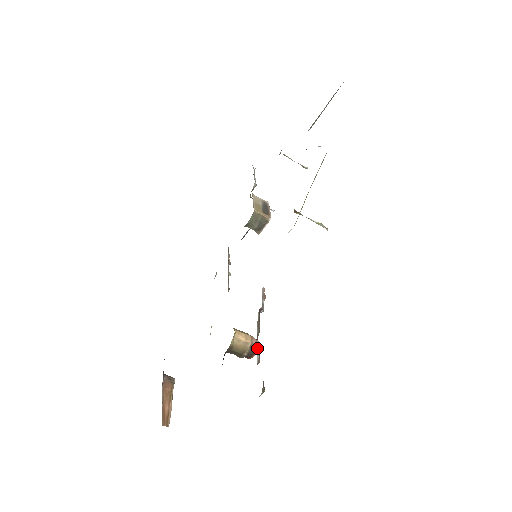
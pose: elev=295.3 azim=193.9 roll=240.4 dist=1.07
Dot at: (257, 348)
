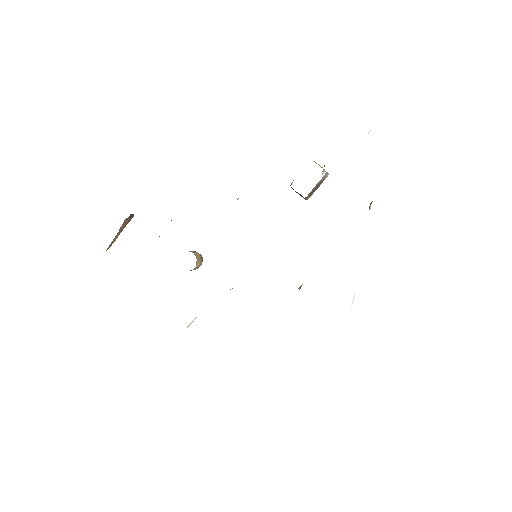
Dot at: (192, 322)
